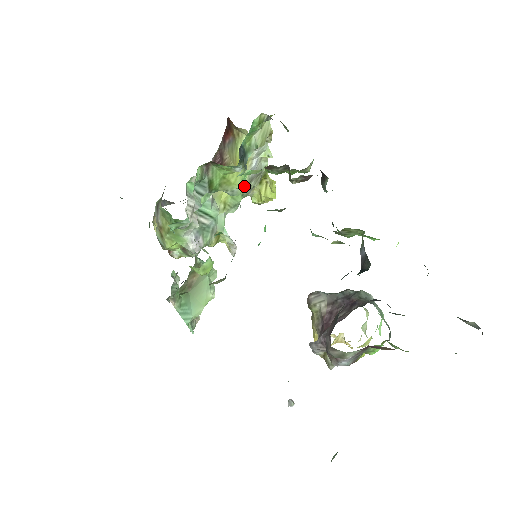
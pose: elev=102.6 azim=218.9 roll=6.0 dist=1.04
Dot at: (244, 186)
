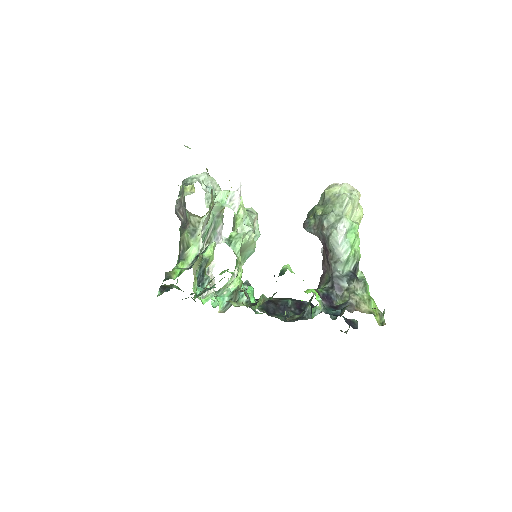
Dot at: (209, 218)
